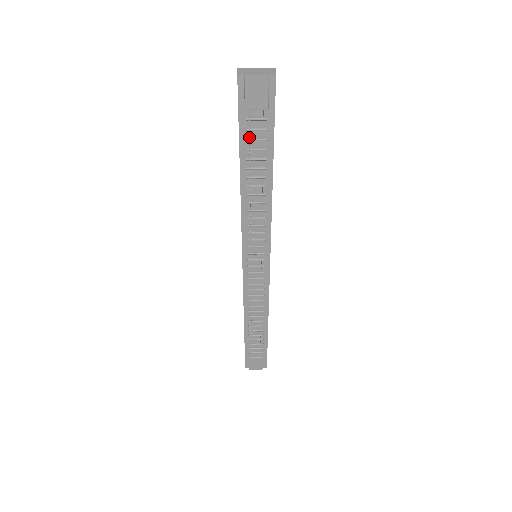
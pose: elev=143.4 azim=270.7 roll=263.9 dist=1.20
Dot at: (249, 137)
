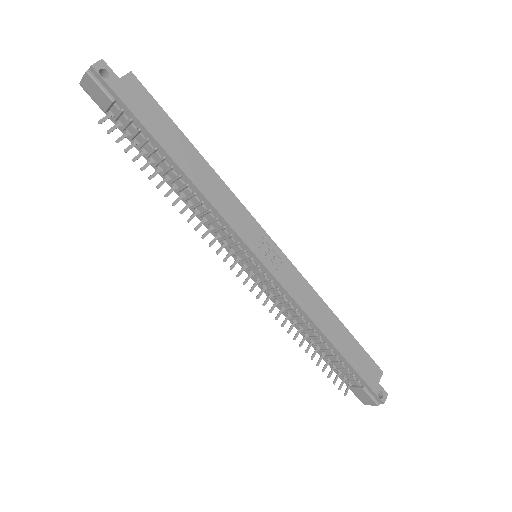
Dot at: (121, 136)
